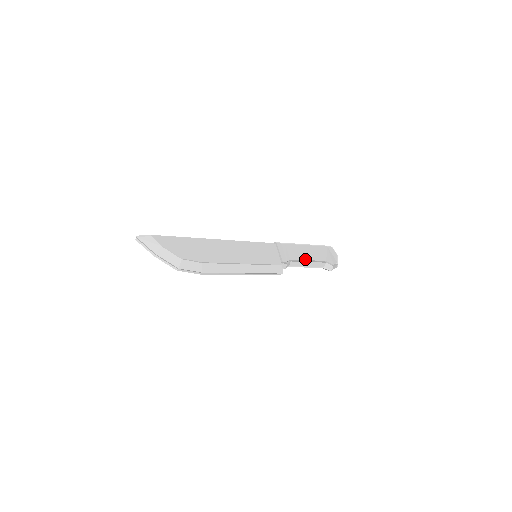
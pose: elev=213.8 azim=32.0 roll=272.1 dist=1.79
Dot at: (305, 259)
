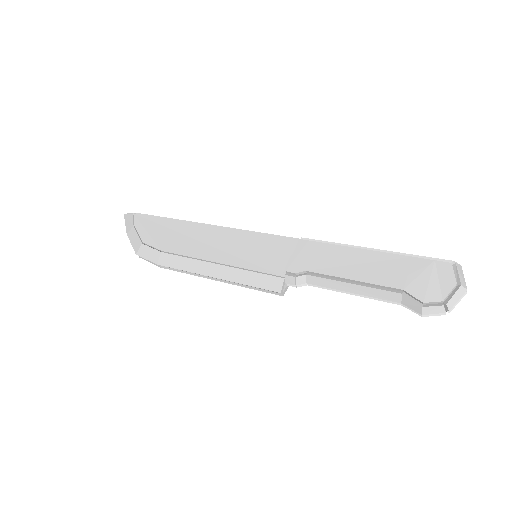
Dot at: (344, 276)
